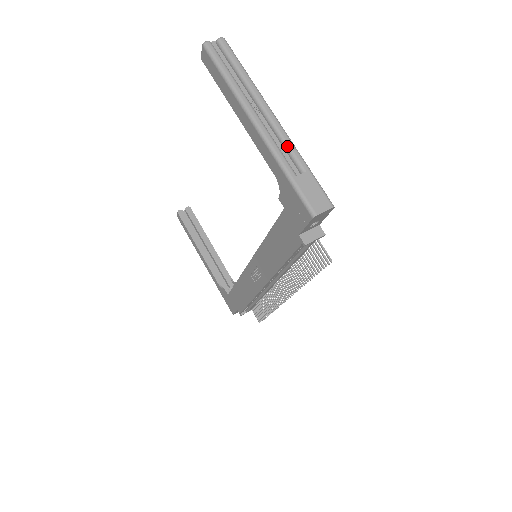
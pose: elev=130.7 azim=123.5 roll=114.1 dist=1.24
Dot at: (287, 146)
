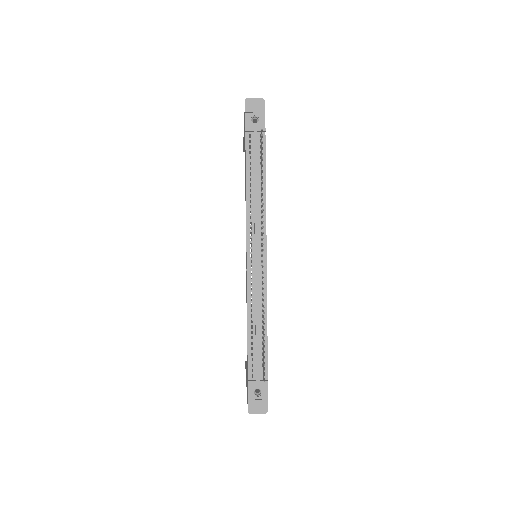
Dot at: occluded
